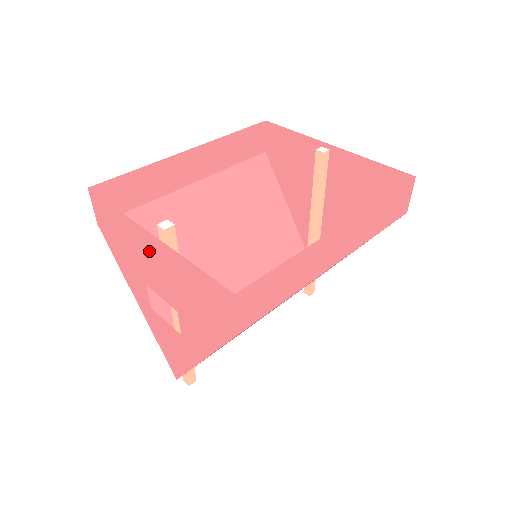
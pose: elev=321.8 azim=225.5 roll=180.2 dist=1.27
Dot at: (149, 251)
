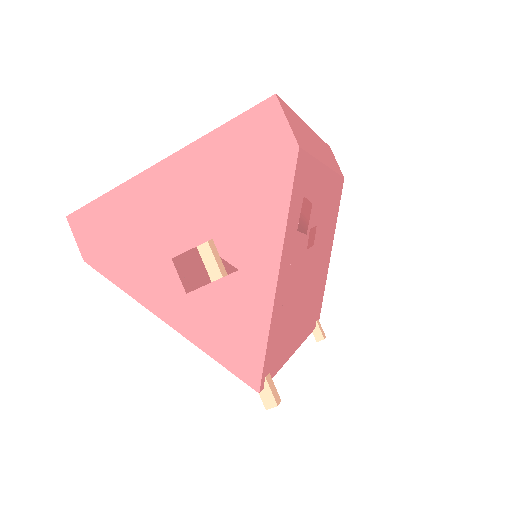
Dot at: (165, 191)
